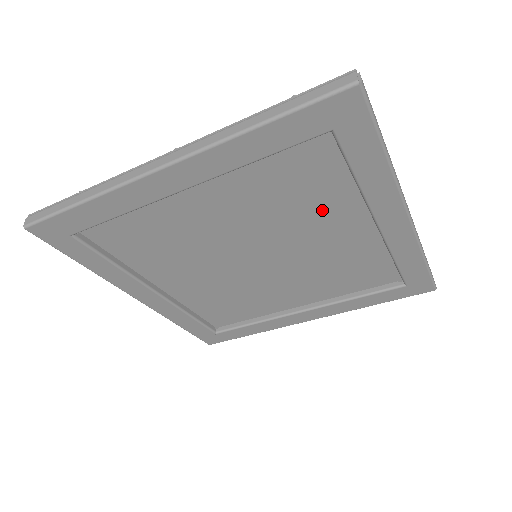
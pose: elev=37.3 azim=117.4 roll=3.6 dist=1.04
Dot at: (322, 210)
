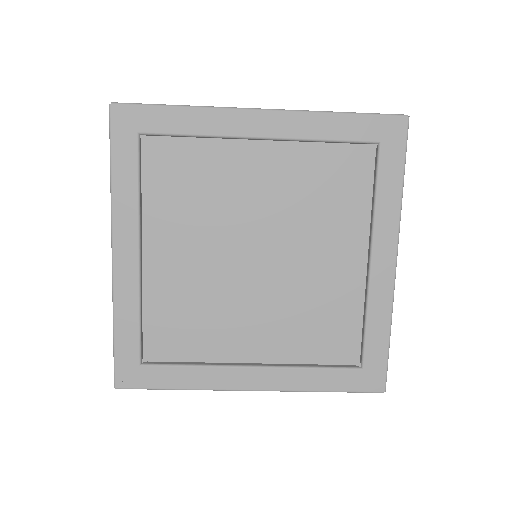
Dot at: (336, 225)
